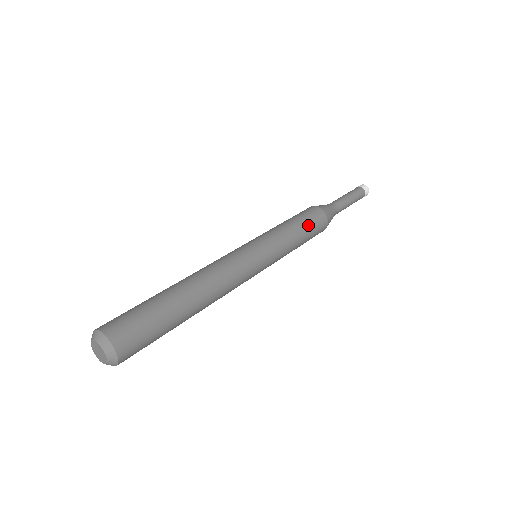
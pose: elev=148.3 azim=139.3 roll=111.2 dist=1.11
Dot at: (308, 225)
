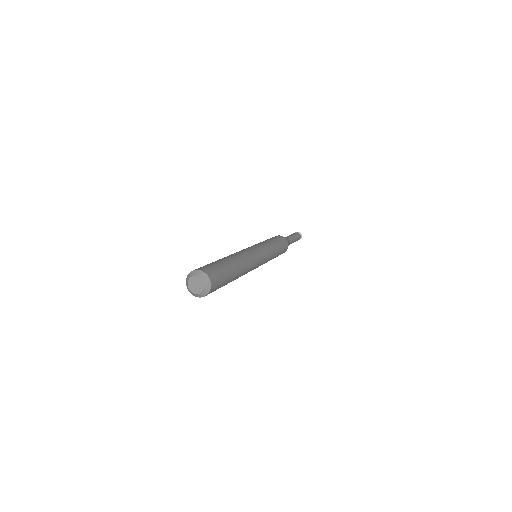
Dot at: (276, 239)
